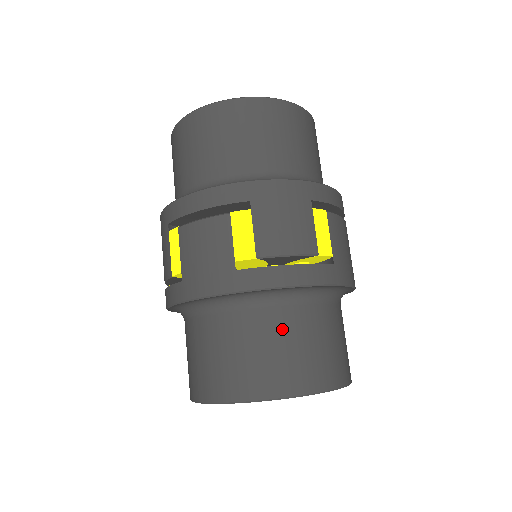
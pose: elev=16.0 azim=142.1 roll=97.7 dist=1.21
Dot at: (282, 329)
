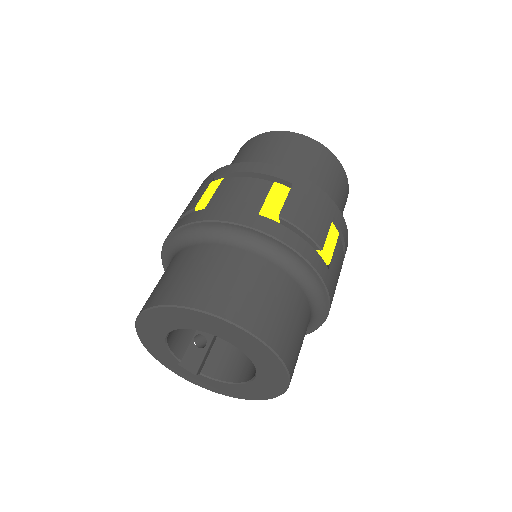
Dot at: (268, 280)
